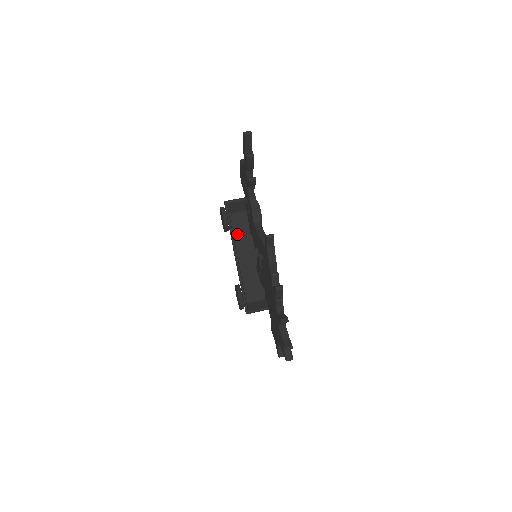
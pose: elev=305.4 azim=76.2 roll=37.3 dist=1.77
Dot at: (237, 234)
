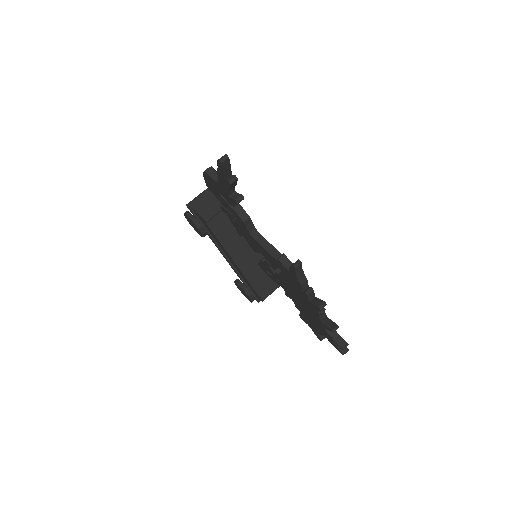
Dot at: (225, 242)
